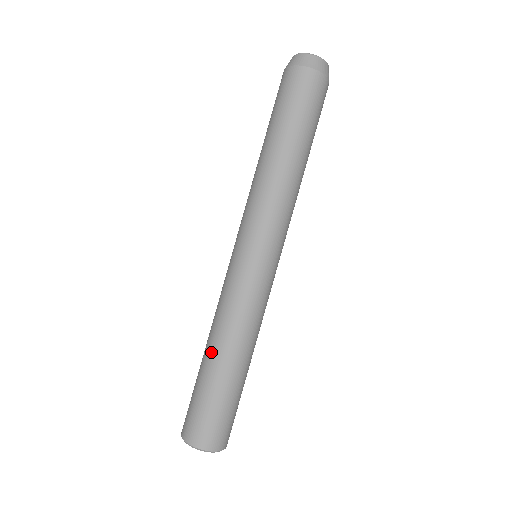
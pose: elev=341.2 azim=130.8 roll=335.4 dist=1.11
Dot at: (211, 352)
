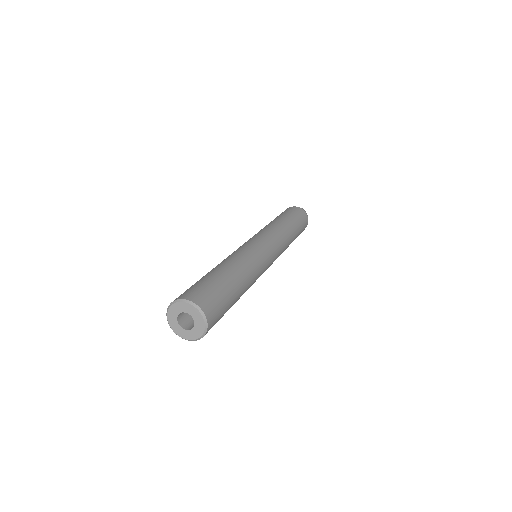
Dot at: (216, 267)
